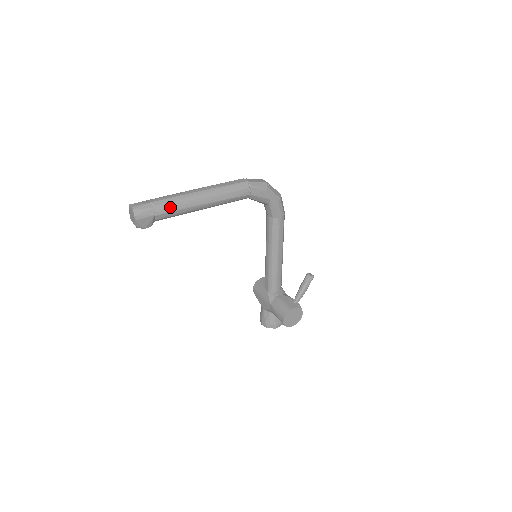
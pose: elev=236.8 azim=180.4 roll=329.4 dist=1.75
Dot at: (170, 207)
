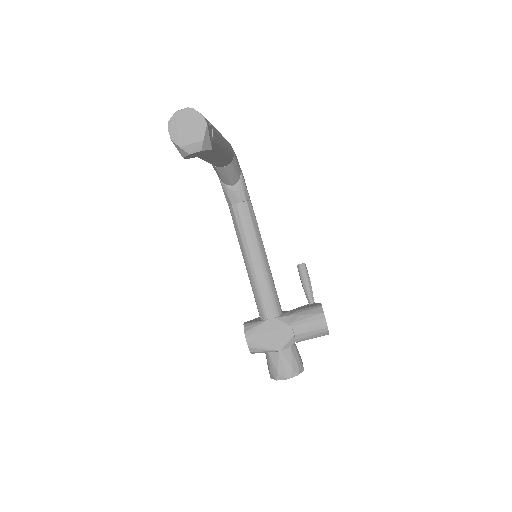
Dot at: (213, 127)
